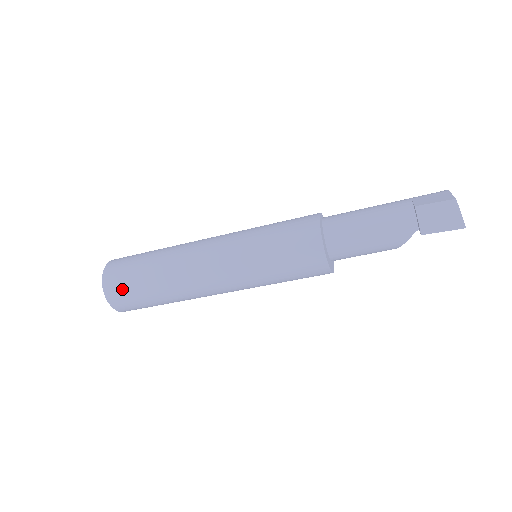
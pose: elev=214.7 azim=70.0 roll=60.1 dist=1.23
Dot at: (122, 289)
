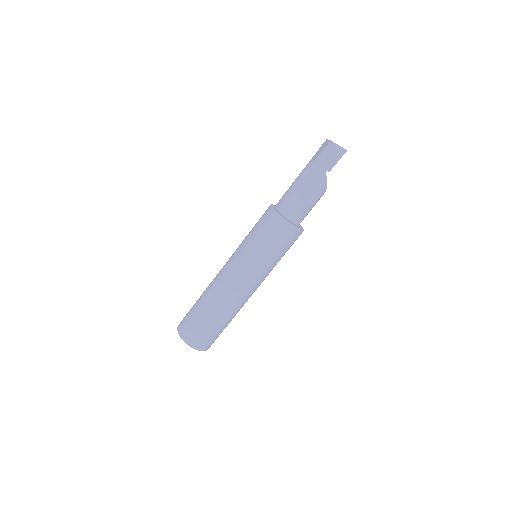
Dot at: (196, 333)
